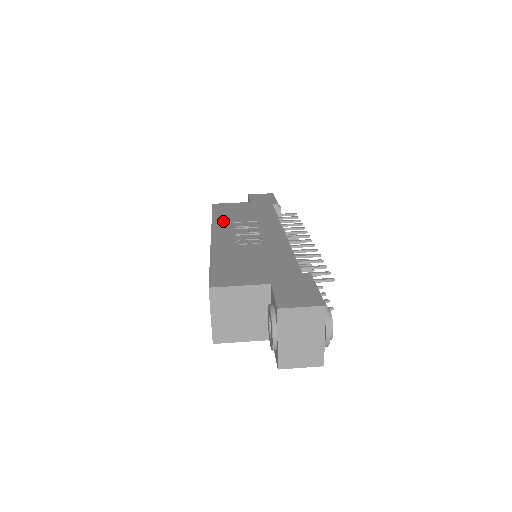
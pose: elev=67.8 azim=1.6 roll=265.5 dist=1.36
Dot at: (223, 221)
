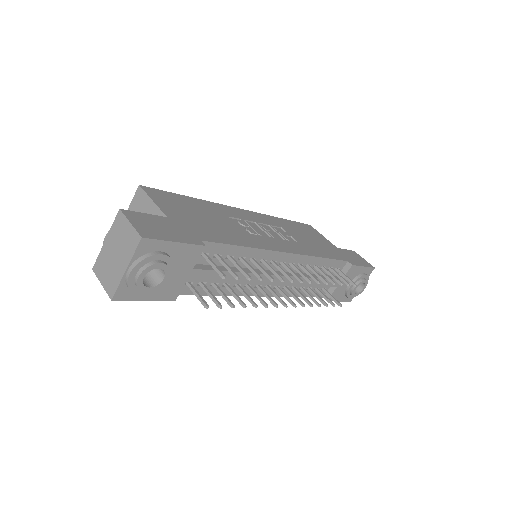
Dot at: (278, 222)
